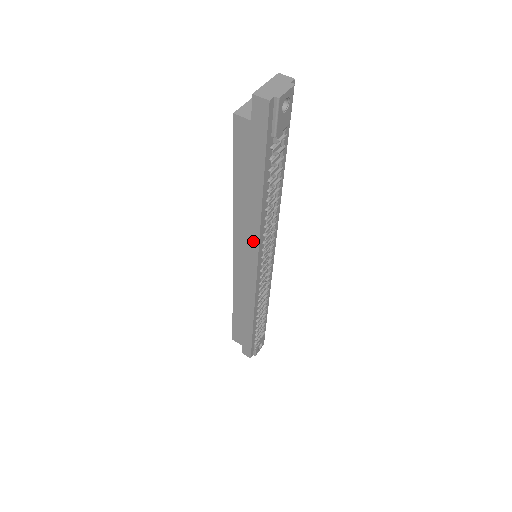
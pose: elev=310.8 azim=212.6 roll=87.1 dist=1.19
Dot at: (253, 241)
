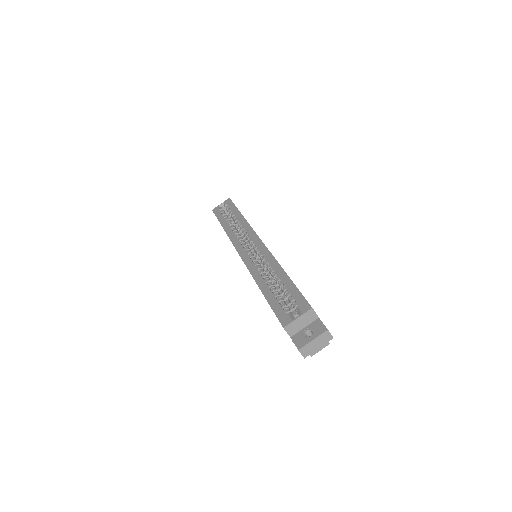
Dot at: occluded
